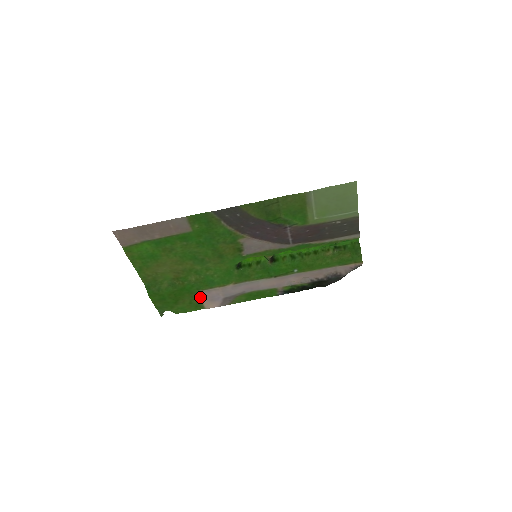
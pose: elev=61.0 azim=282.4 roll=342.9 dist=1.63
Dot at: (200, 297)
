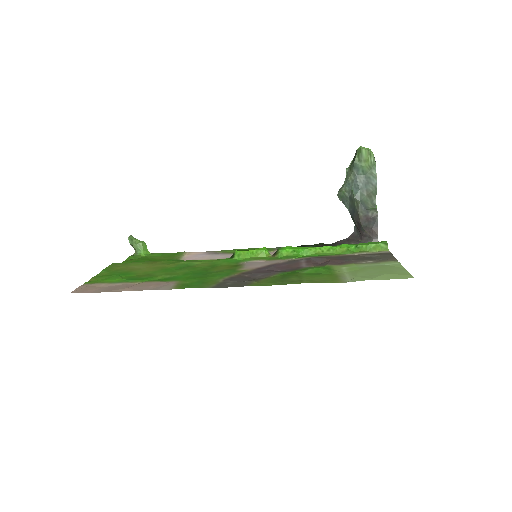
Dot at: (181, 257)
